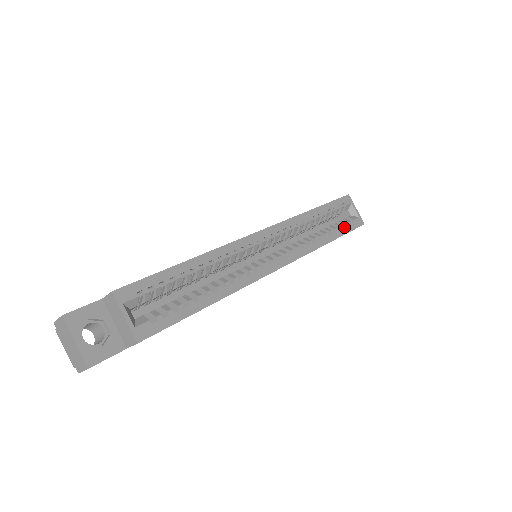
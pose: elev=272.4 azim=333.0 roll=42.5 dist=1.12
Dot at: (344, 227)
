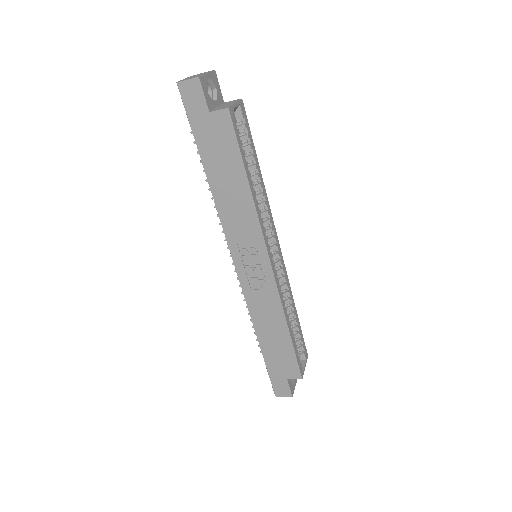
Dot at: occluded
